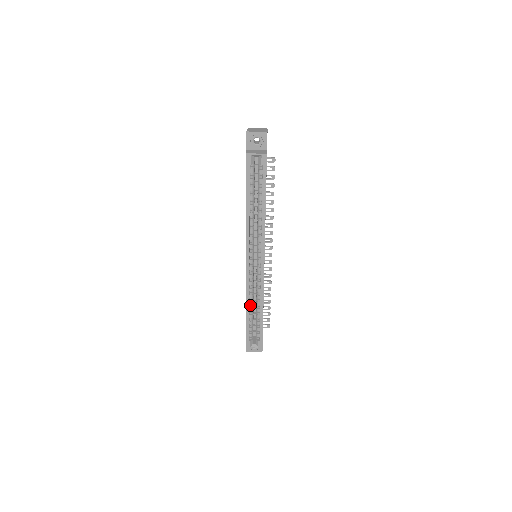
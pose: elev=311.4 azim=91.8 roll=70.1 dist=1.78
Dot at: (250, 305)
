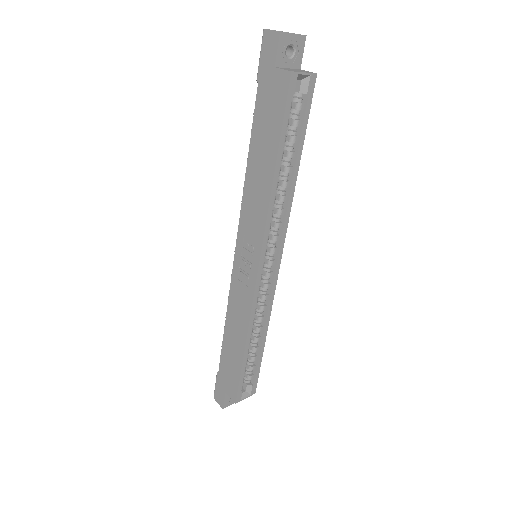
Dot at: (248, 336)
